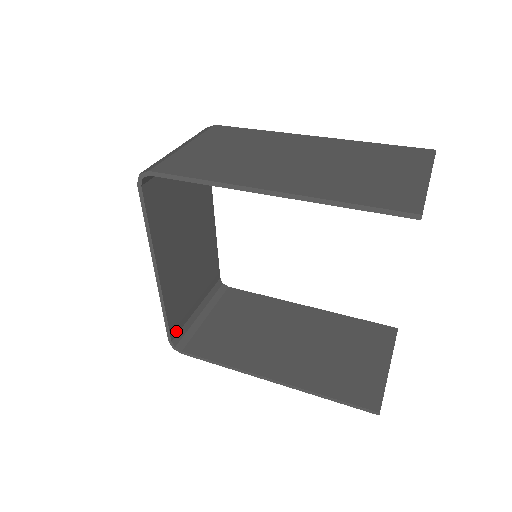
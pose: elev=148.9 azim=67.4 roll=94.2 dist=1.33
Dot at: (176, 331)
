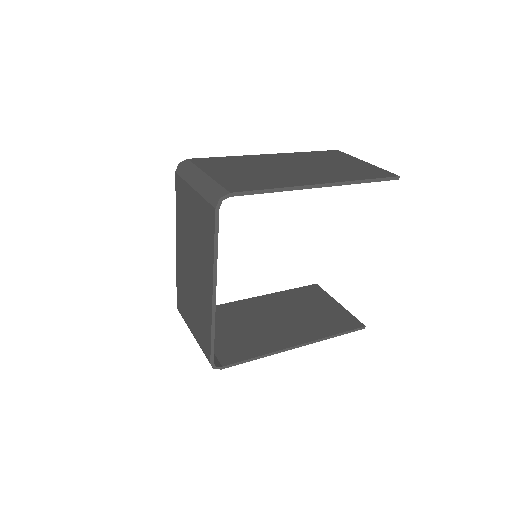
Dot at: occluded
